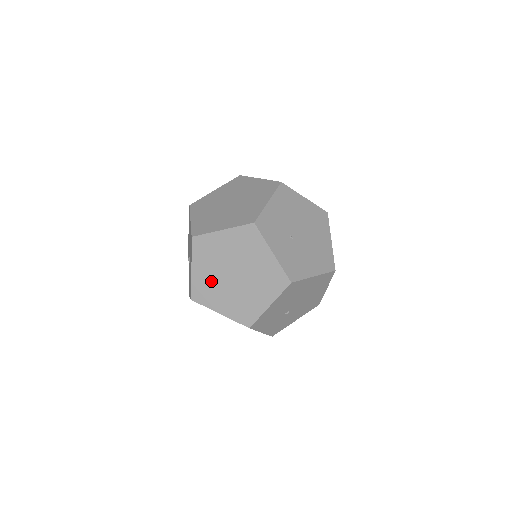
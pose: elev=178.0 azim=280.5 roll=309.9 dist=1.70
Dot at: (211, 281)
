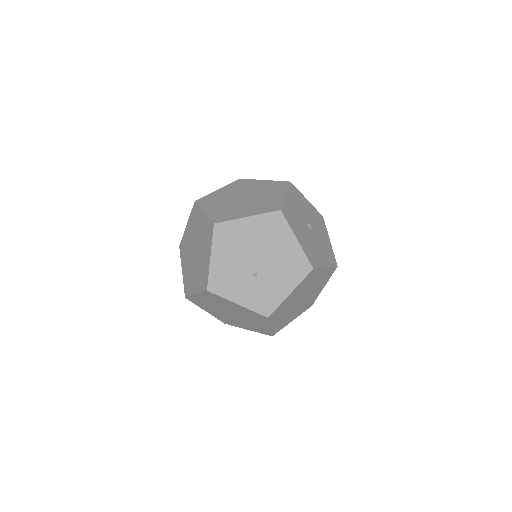
Dot at: (189, 270)
